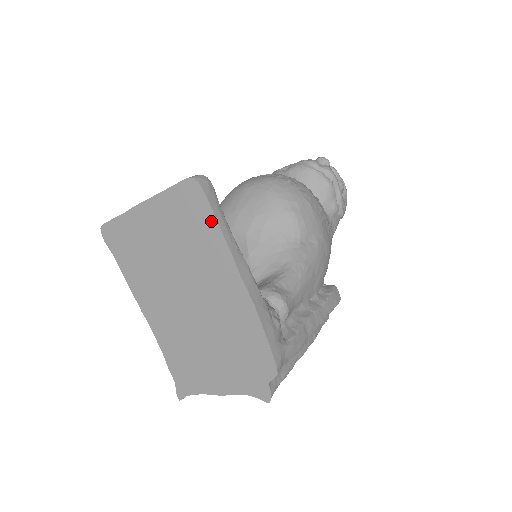
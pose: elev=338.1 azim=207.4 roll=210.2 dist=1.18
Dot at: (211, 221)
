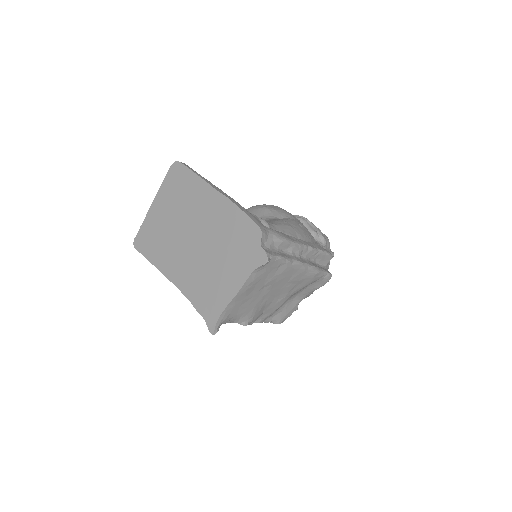
Dot at: (190, 174)
